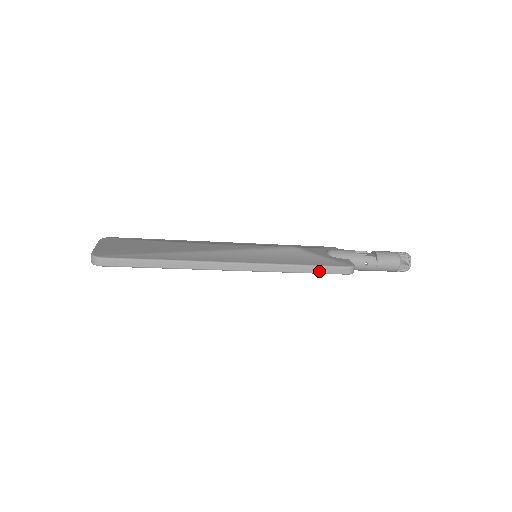
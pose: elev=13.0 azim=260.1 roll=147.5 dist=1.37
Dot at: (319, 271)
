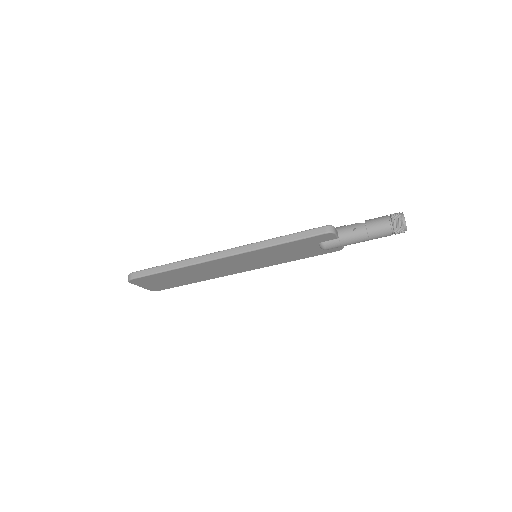
Dot at: (297, 237)
